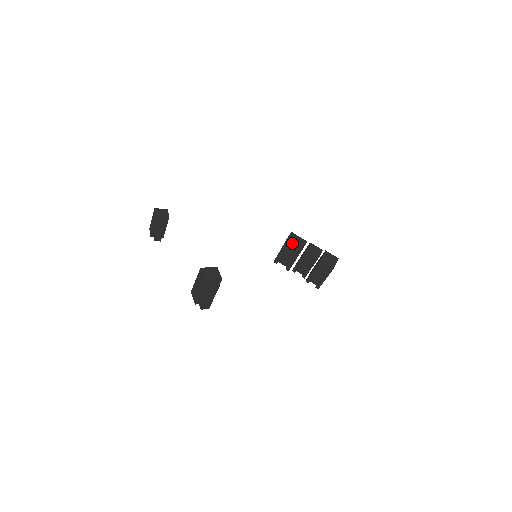
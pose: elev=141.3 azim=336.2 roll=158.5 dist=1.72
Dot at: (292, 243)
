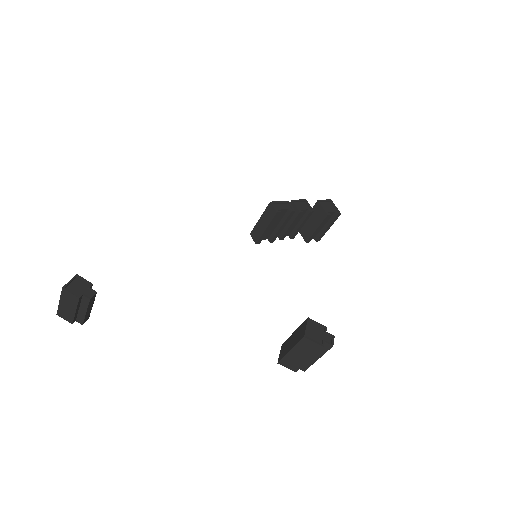
Dot at: occluded
